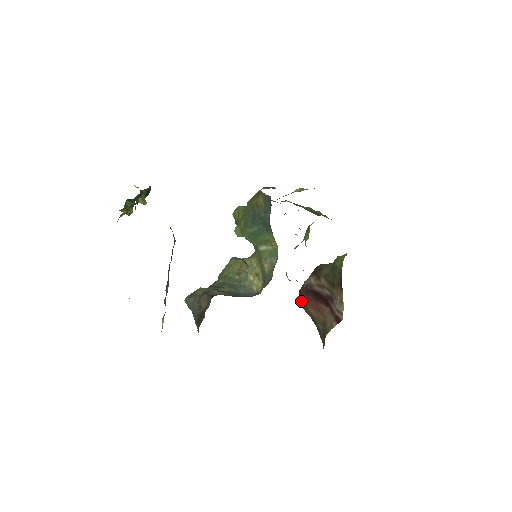
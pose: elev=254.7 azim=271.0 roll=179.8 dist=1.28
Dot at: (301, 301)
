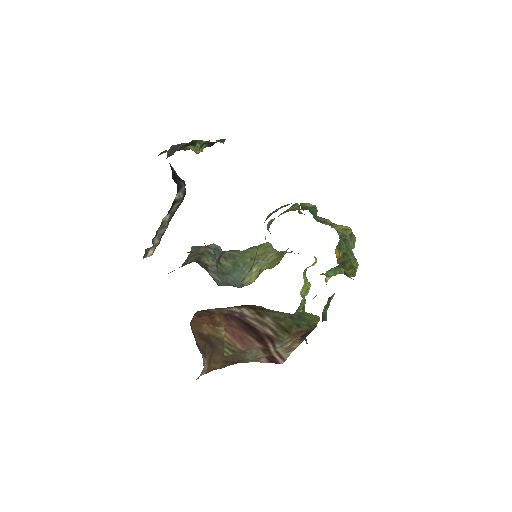
Dot at: (203, 320)
